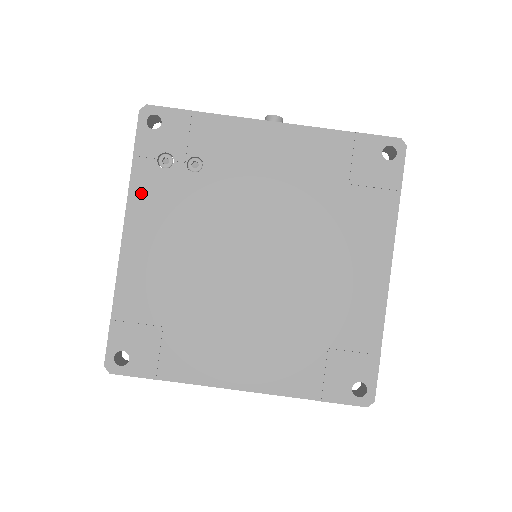
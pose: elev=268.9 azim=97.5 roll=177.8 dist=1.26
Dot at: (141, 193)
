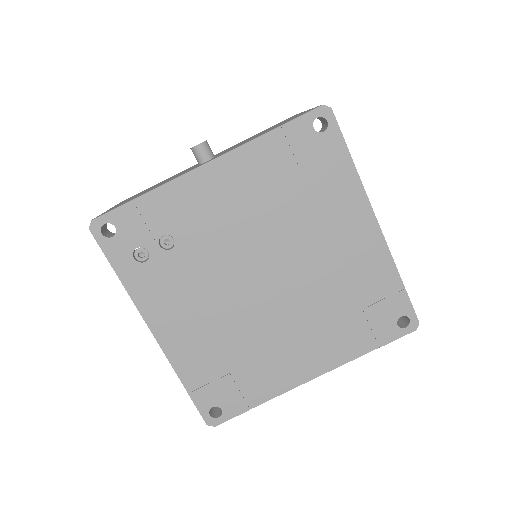
Dot at: (141, 292)
